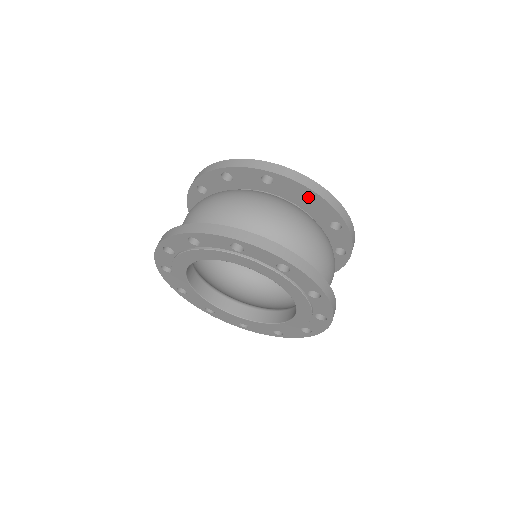
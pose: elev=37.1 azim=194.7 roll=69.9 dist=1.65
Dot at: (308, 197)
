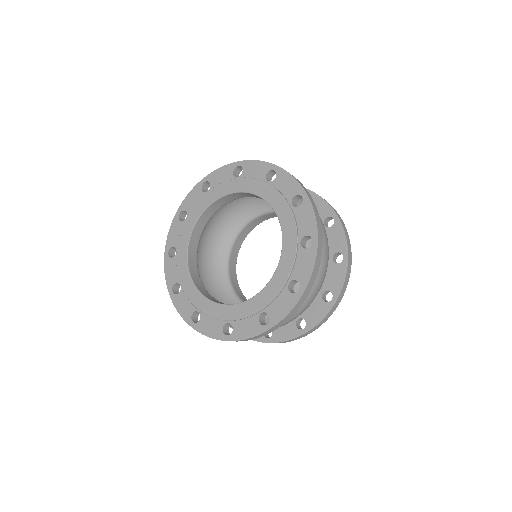
Dot at: occluded
